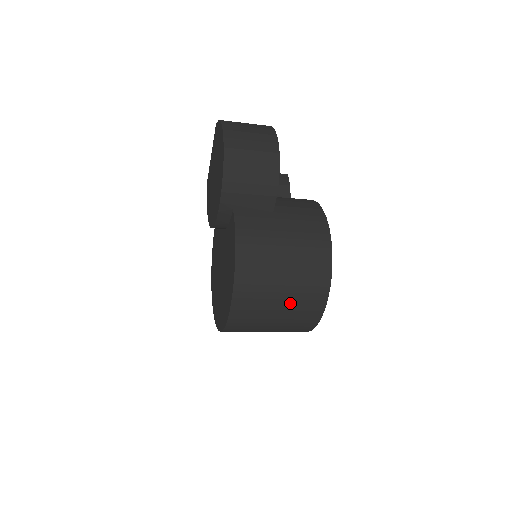
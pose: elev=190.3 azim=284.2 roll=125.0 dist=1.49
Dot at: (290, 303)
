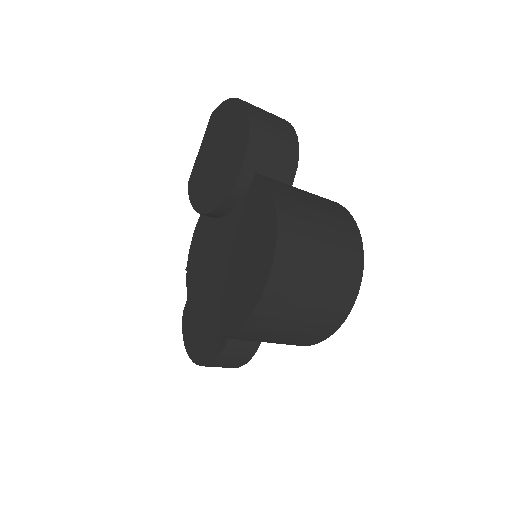
Dot at: (329, 276)
